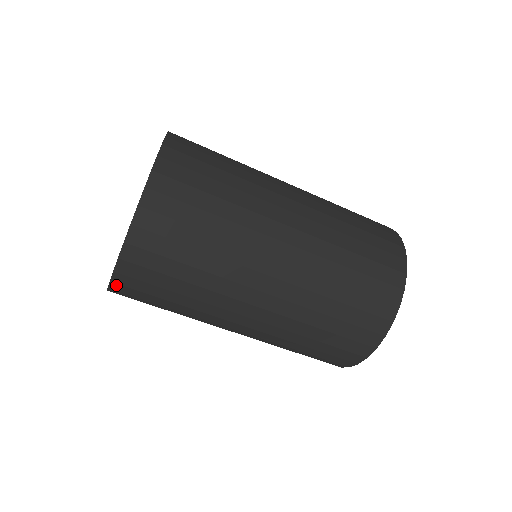
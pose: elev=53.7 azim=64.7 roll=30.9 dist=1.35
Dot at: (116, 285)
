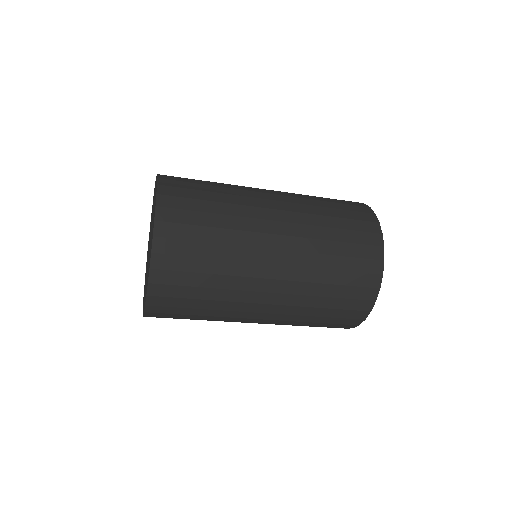
Dot at: occluded
